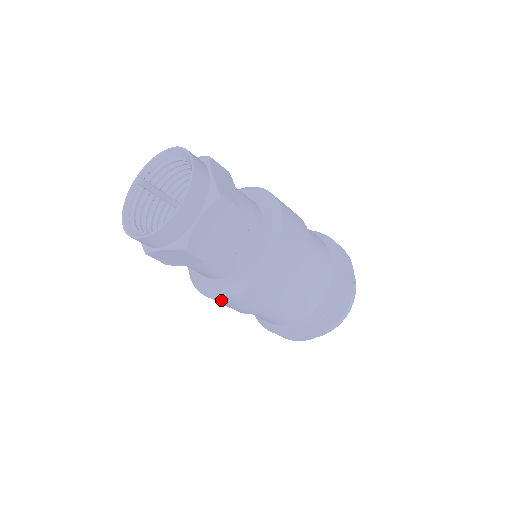
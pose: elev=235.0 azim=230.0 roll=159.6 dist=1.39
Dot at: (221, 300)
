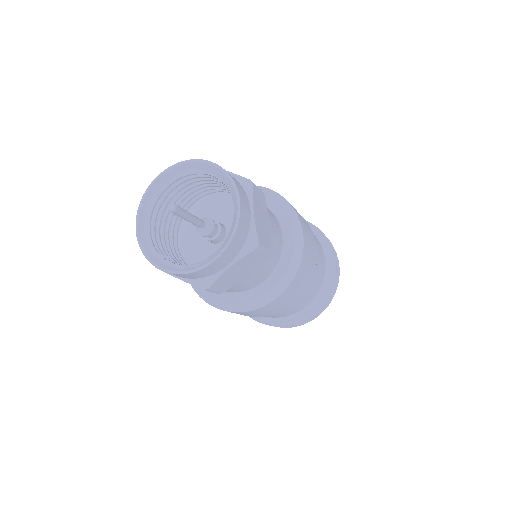
Dot at: (216, 307)
